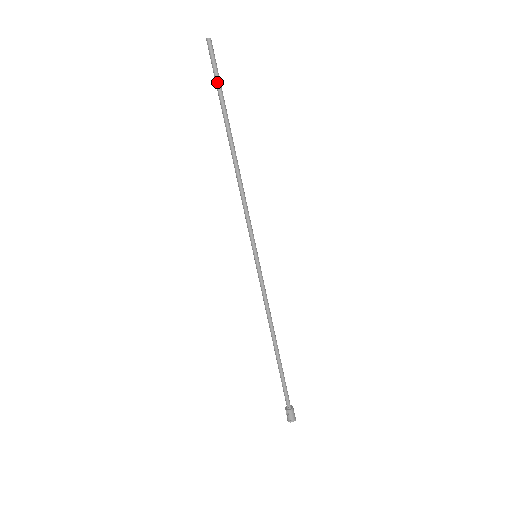
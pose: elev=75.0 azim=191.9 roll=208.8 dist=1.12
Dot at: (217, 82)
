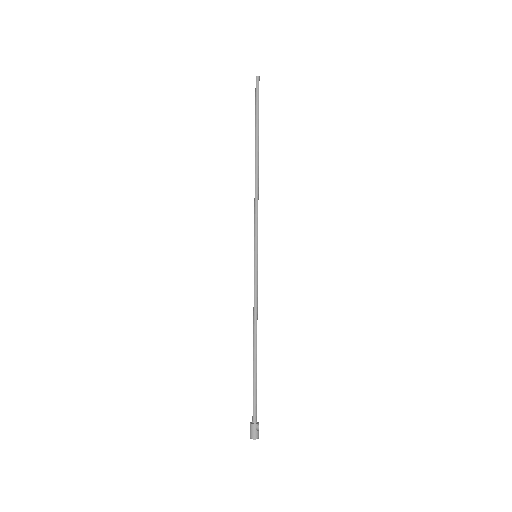
Dot at: (255, 108)
